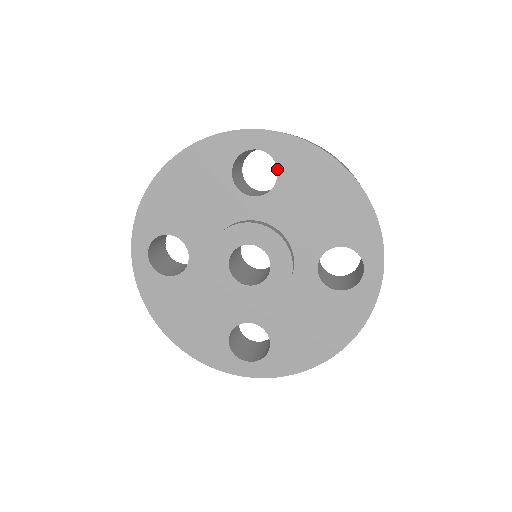
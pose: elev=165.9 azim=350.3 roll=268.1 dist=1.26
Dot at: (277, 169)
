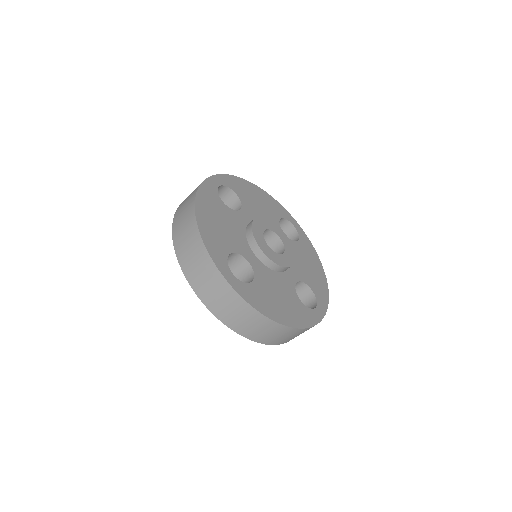
Dot at: (235, 192)
